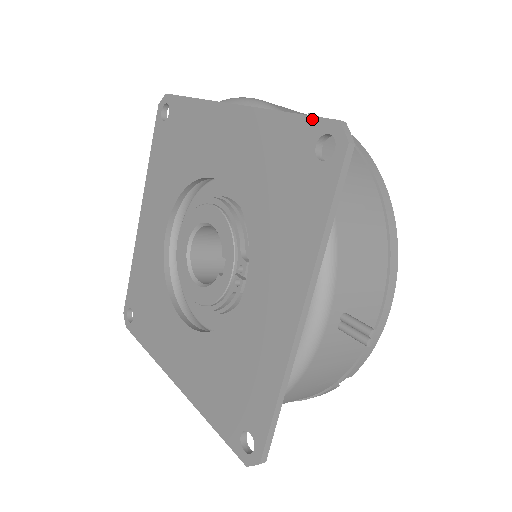
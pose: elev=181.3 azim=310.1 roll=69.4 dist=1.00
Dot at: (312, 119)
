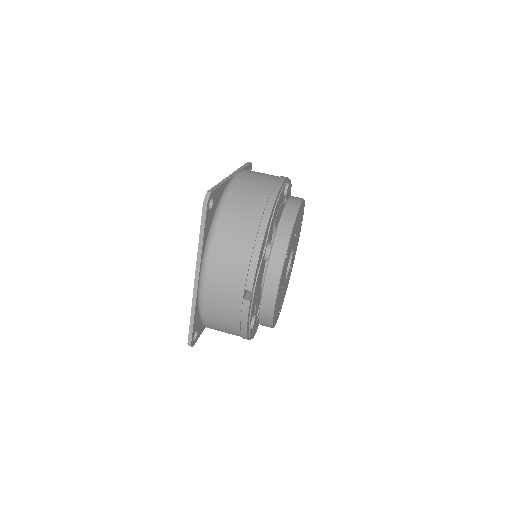
Dot at: (189, 331)
